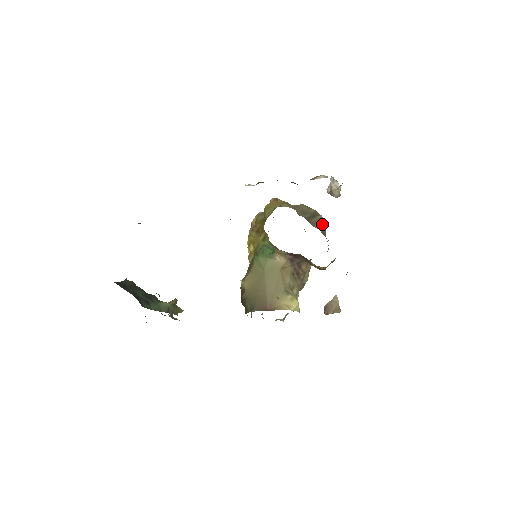
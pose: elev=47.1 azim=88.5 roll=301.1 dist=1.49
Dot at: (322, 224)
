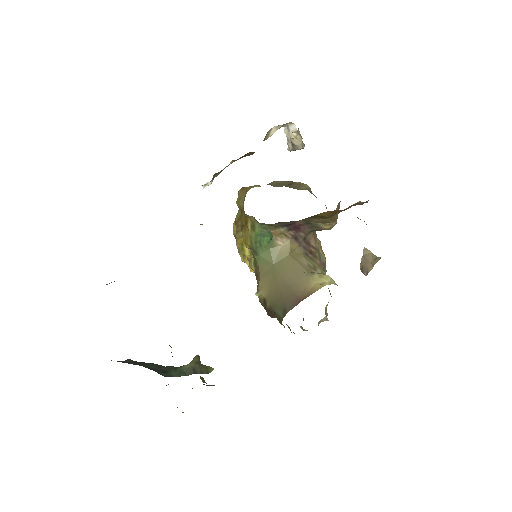
Dot at: (304, 187)
